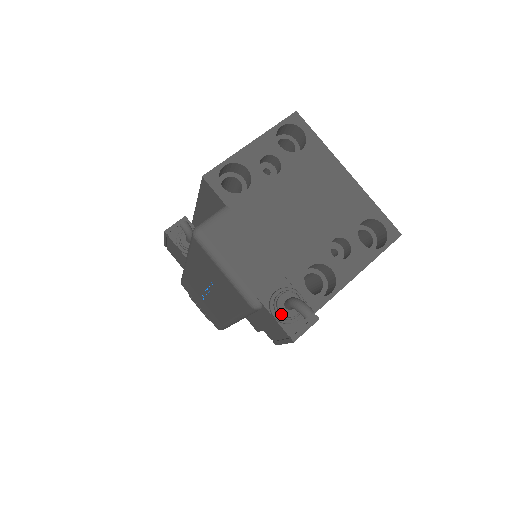
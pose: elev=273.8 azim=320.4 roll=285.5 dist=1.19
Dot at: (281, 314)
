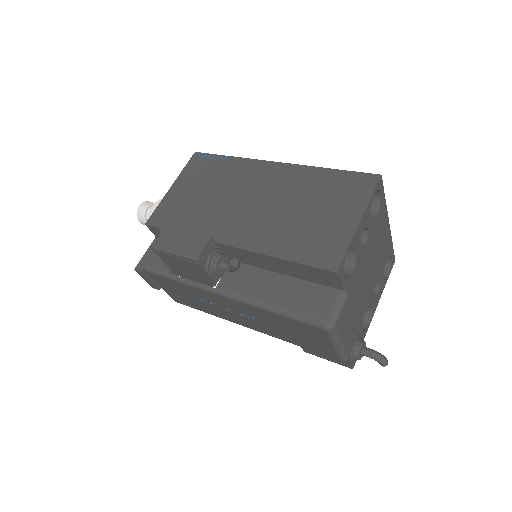
Dot at: occluded
